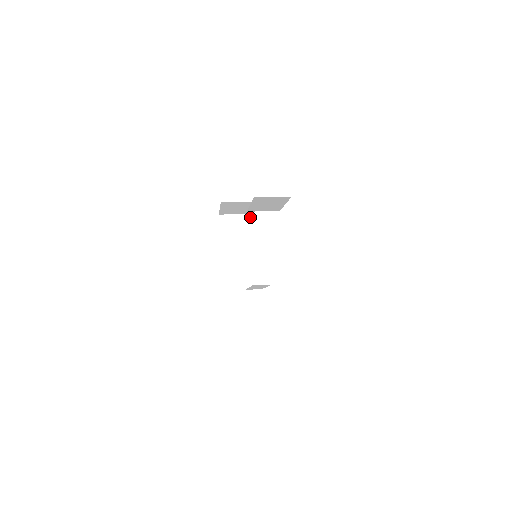
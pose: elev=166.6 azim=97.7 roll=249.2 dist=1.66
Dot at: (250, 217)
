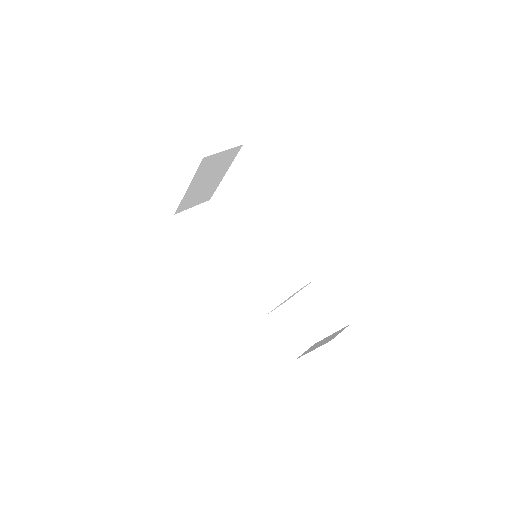
Dot at: occluded
